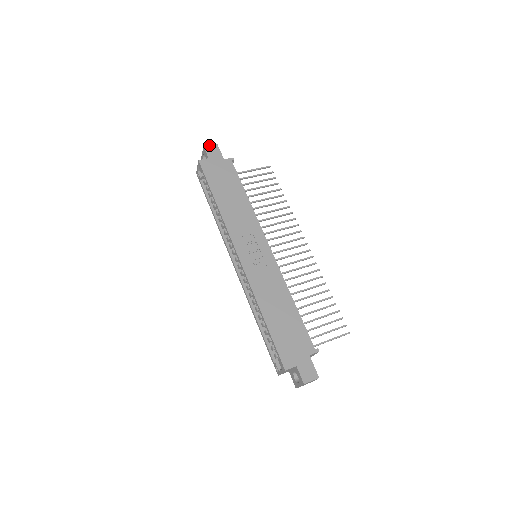
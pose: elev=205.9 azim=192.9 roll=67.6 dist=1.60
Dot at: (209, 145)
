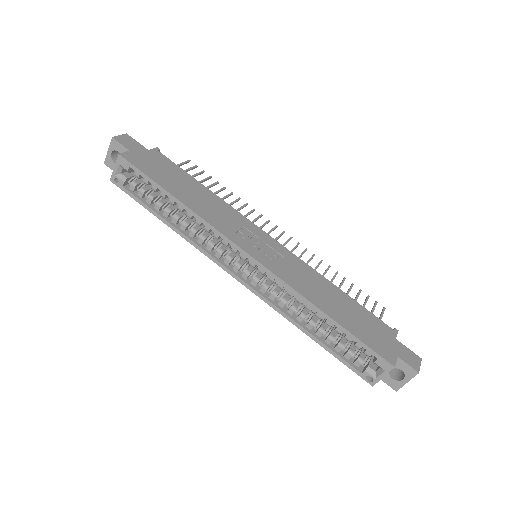
Dot at: (118, 136)
